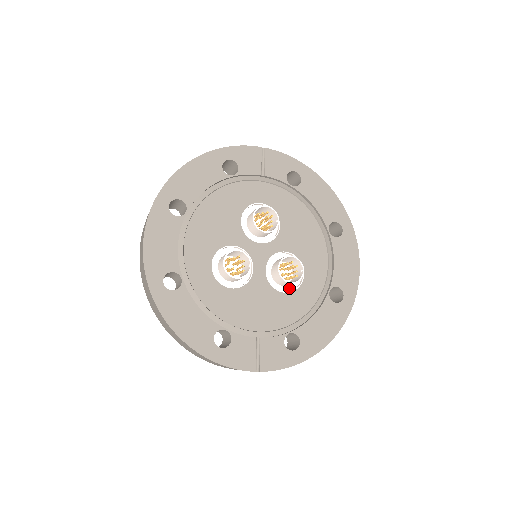
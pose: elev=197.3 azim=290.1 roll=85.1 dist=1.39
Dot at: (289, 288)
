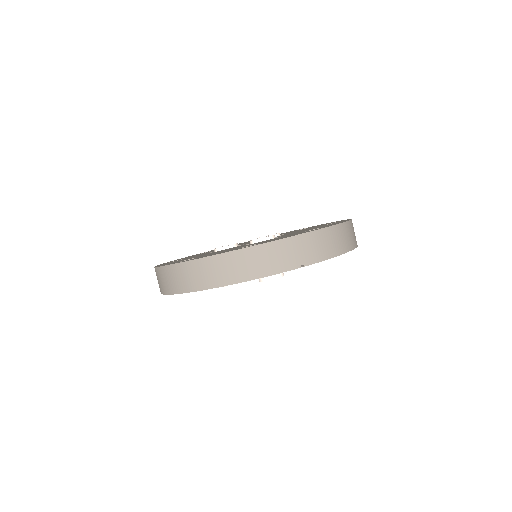
Dot at: occluded
